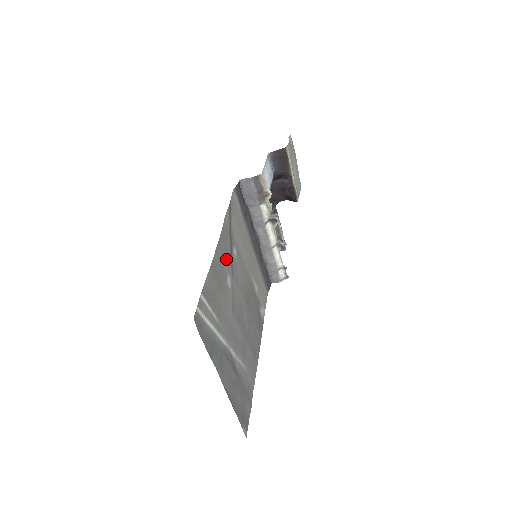
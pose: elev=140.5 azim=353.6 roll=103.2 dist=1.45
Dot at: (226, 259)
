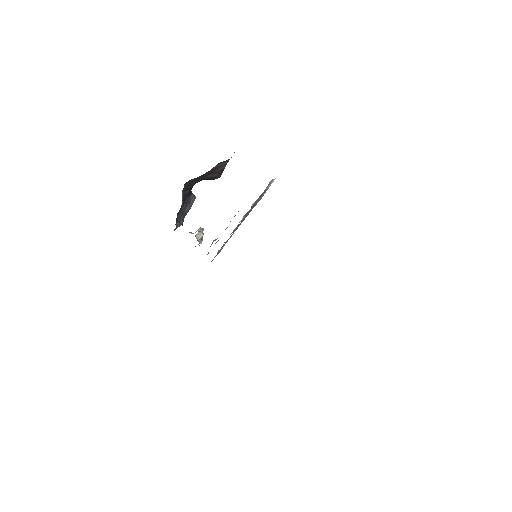
Dot at: occluded
